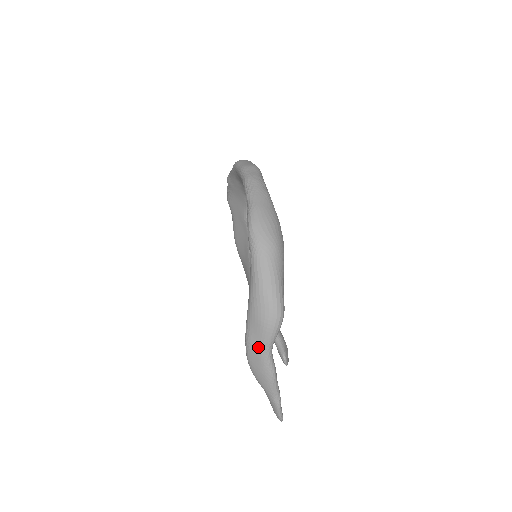
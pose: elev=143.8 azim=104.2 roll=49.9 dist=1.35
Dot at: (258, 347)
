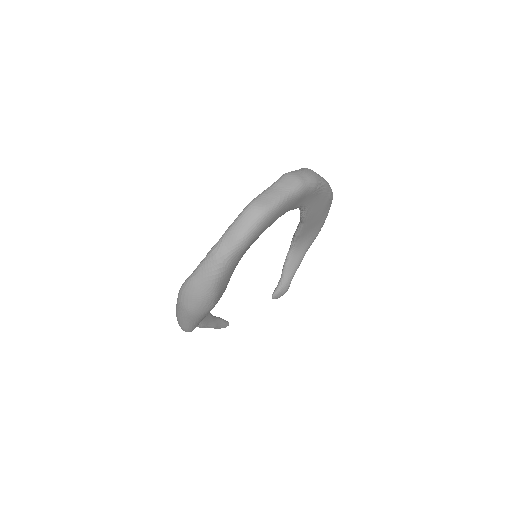
Dot at: occluded
